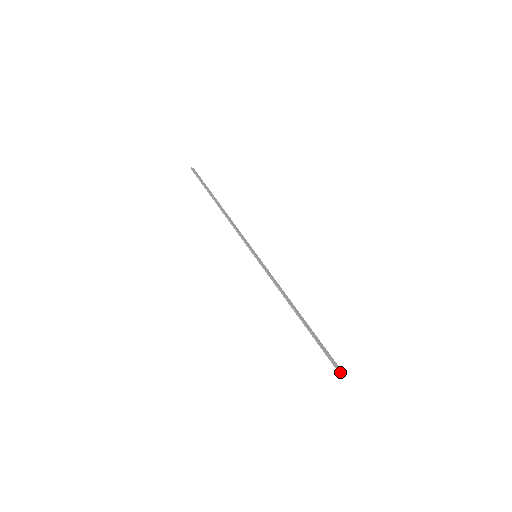
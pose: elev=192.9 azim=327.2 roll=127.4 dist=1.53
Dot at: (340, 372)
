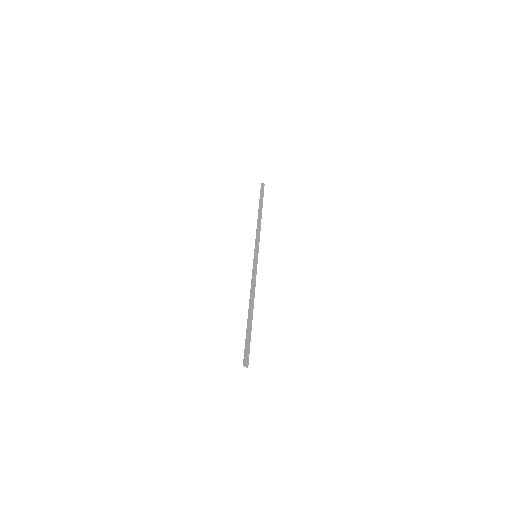
Dot at: (244, 361)
